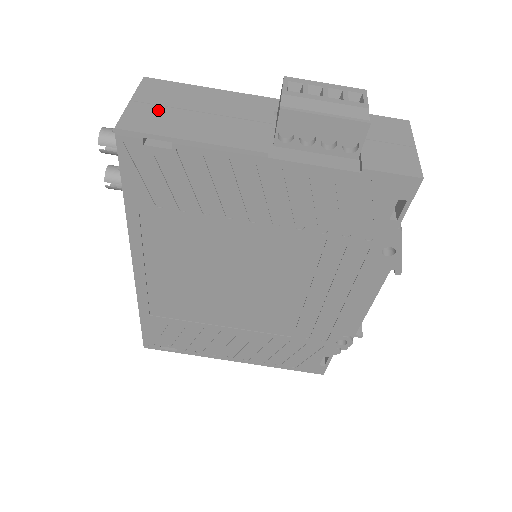
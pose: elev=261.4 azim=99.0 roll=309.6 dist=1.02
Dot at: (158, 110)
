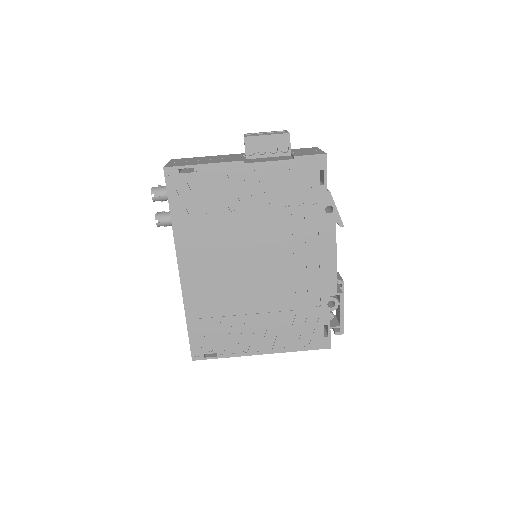
Dot at: (183, 162)
